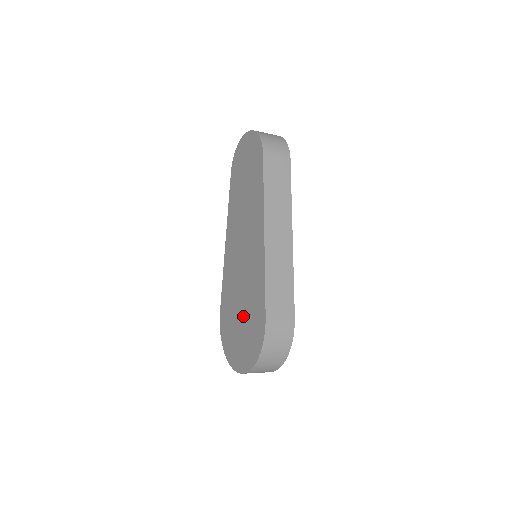
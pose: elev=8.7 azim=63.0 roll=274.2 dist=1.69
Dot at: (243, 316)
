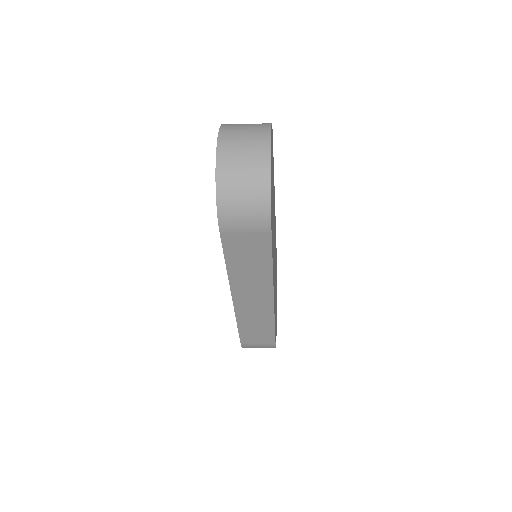
Dot at: occluded
